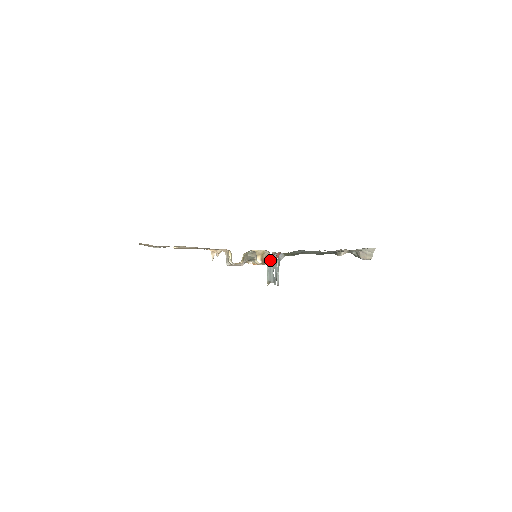
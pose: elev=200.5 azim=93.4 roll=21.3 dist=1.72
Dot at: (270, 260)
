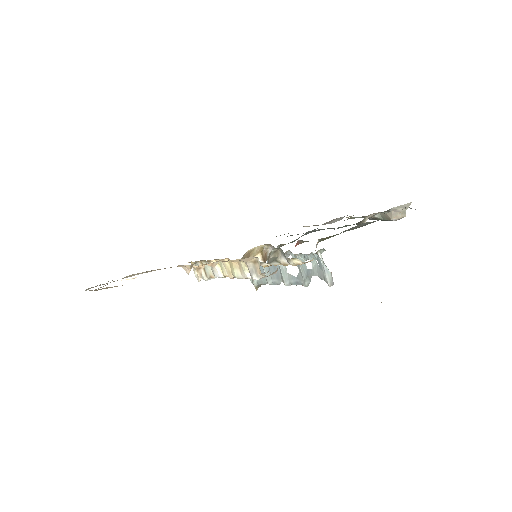
Dot at: occluded
